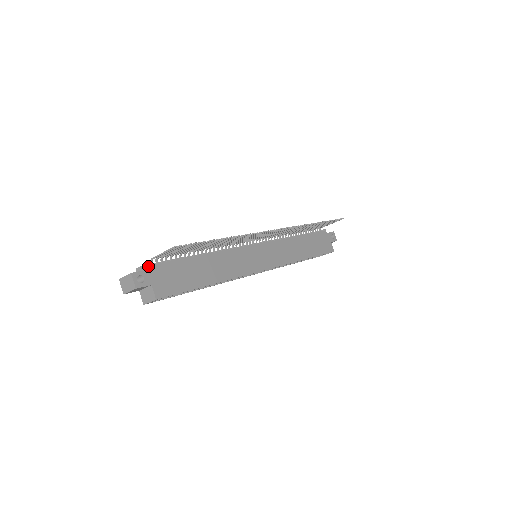
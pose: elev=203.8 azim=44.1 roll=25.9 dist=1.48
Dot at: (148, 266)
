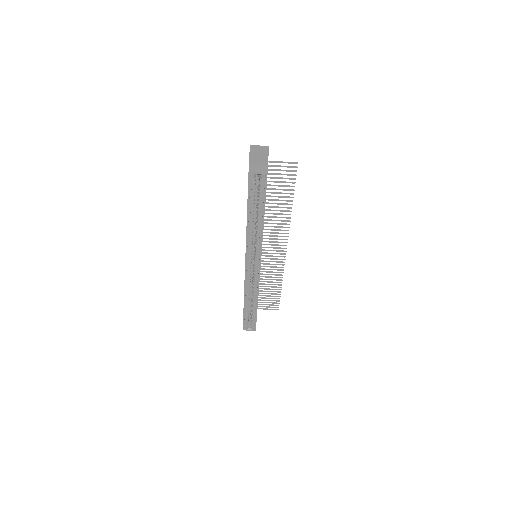
Dot at: occluded
